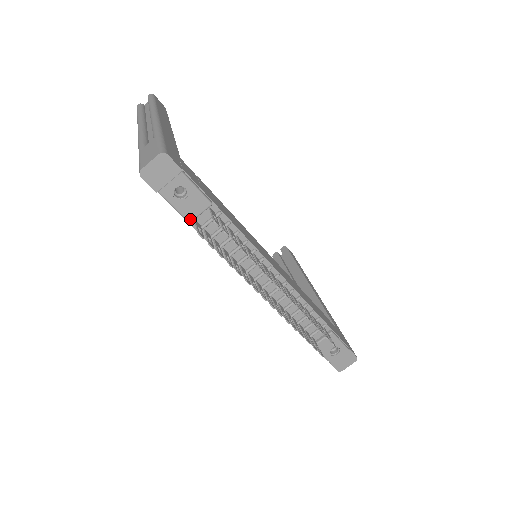
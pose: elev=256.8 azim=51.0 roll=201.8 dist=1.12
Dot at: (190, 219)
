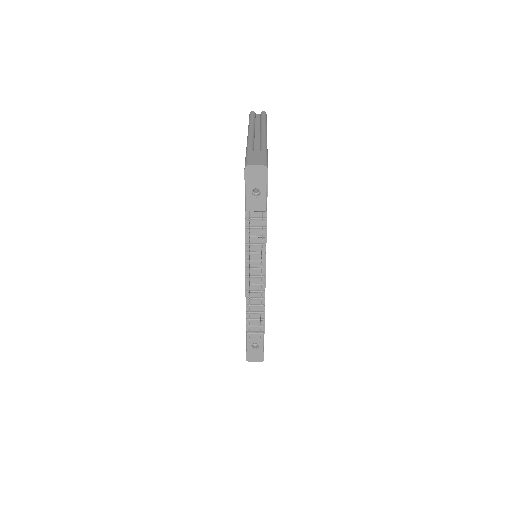
Dot at: (248, 209)
